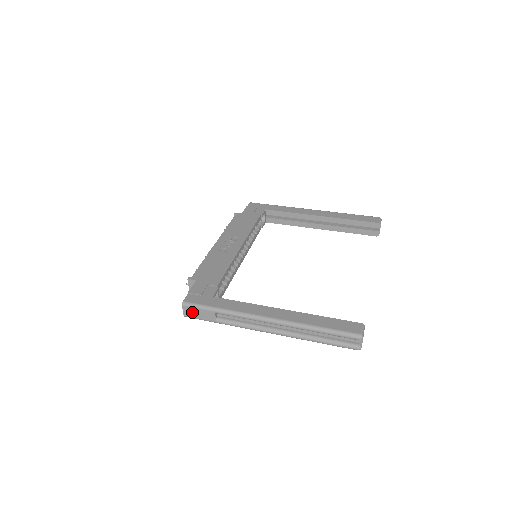
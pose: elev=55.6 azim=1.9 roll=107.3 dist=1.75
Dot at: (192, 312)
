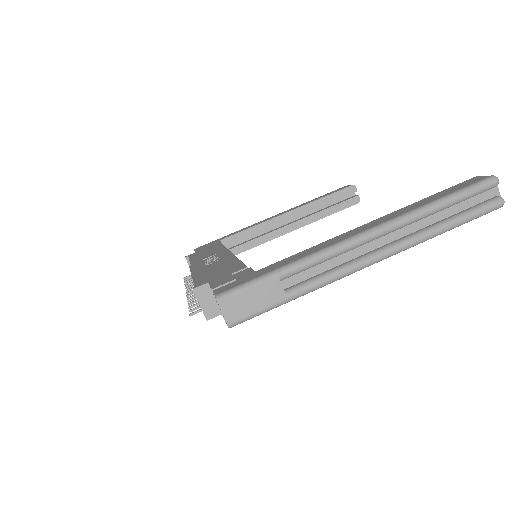
Dot at: (240, 305)
